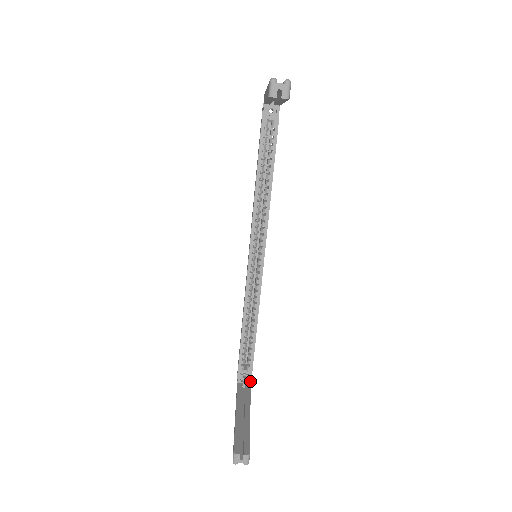
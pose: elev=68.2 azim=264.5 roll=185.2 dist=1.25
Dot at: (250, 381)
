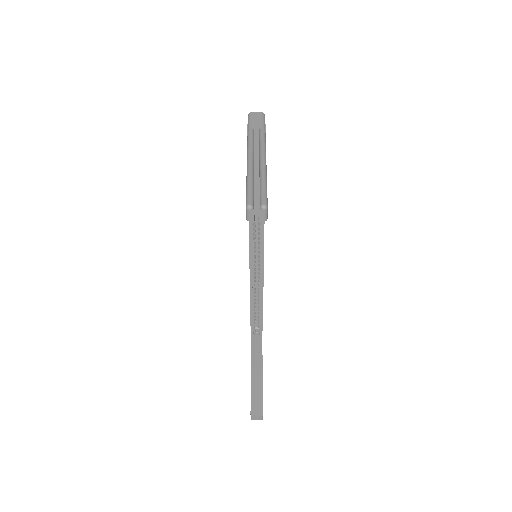
Dot at: occluded
